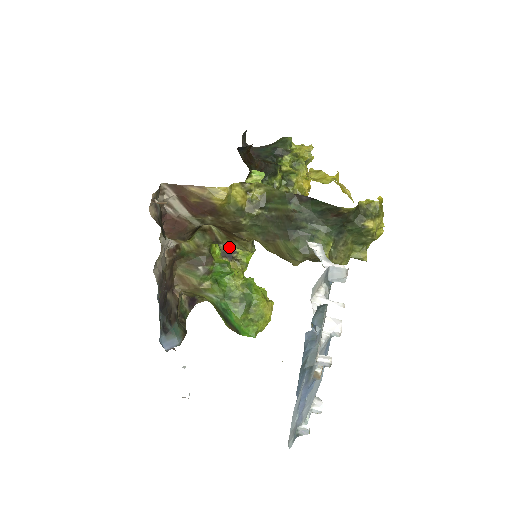
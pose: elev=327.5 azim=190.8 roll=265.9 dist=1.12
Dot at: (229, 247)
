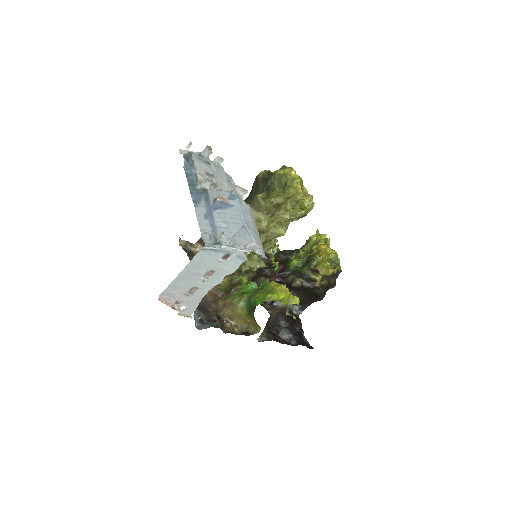
Dot at: occluded
